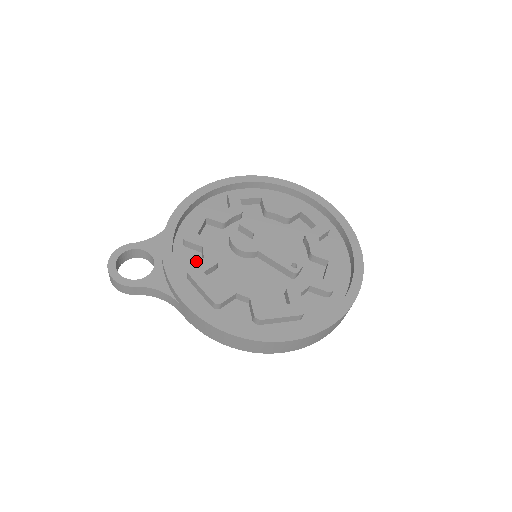
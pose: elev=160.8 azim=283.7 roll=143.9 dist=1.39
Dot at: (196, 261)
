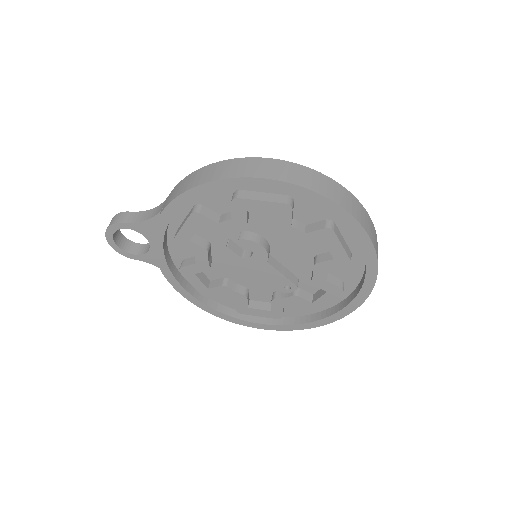
Dot at: (191, 252)
